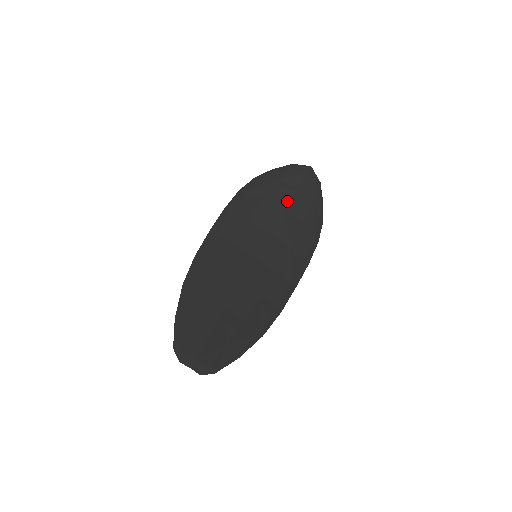
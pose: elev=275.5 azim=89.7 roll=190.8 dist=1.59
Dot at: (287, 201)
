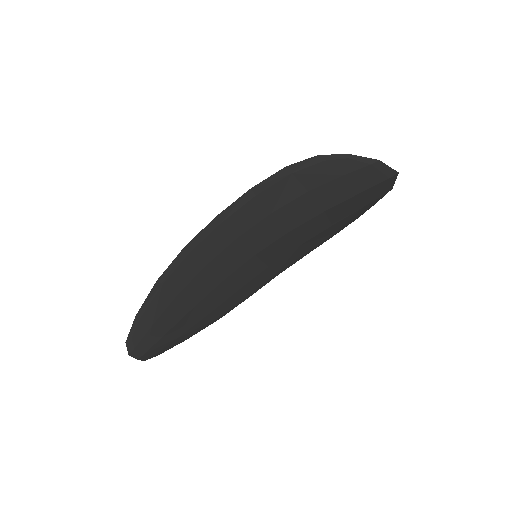
Dot at: (334, 204)
